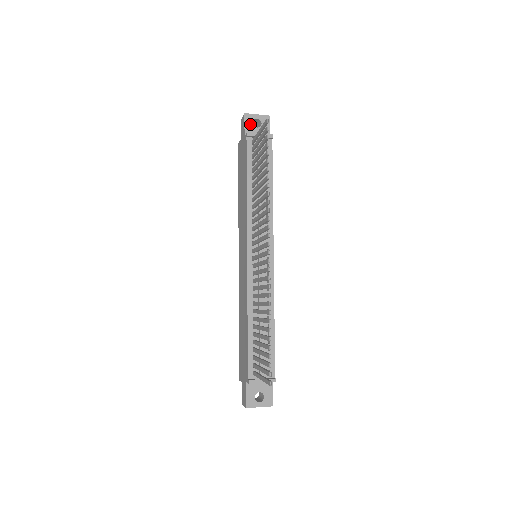
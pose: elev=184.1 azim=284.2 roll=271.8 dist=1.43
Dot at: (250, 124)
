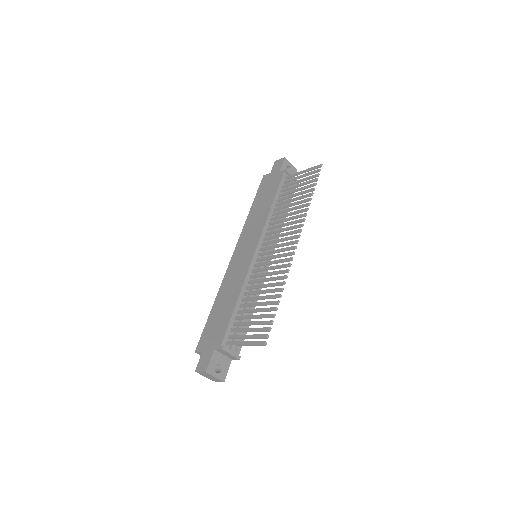
Dot at: (285, 166)
